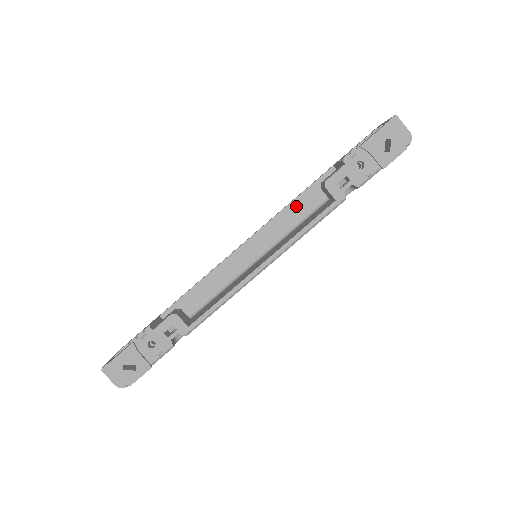
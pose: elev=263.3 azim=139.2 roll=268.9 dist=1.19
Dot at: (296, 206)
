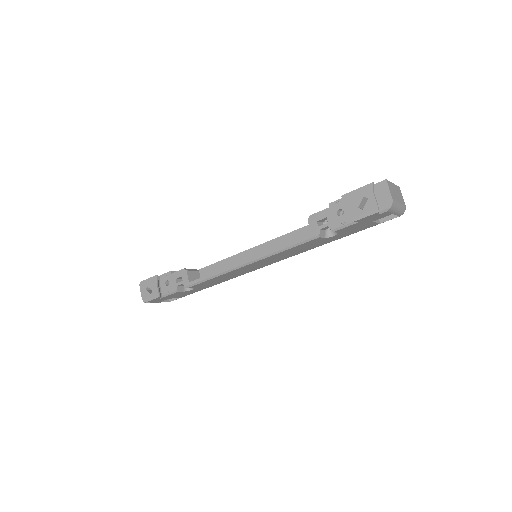
Dot at: (306, 232)
